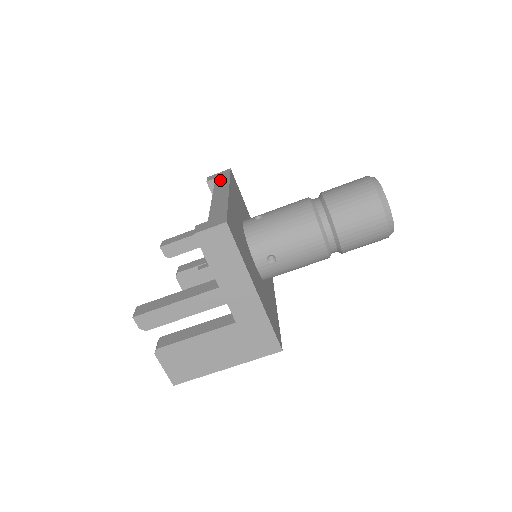
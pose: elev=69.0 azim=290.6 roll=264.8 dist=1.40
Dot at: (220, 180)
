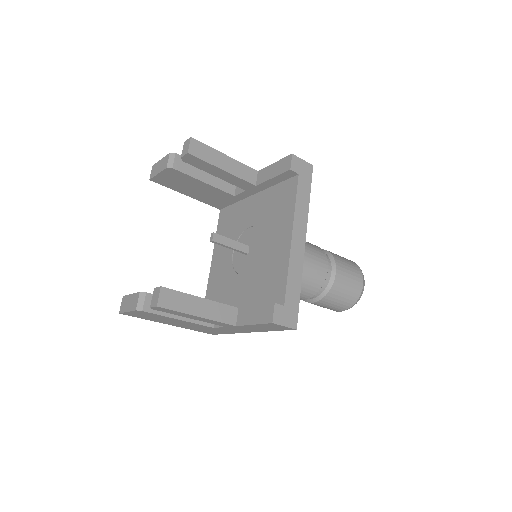
Dot at: (302, 193)
